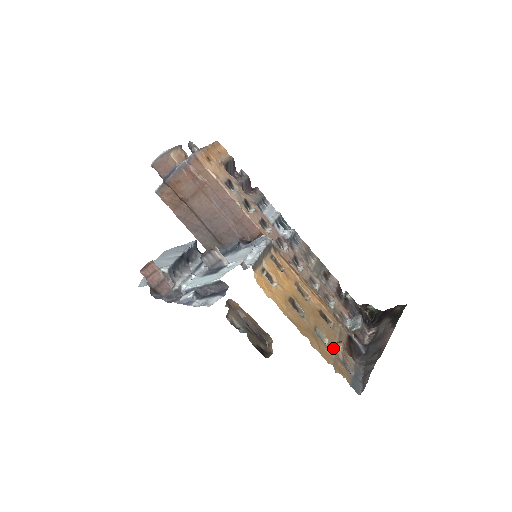
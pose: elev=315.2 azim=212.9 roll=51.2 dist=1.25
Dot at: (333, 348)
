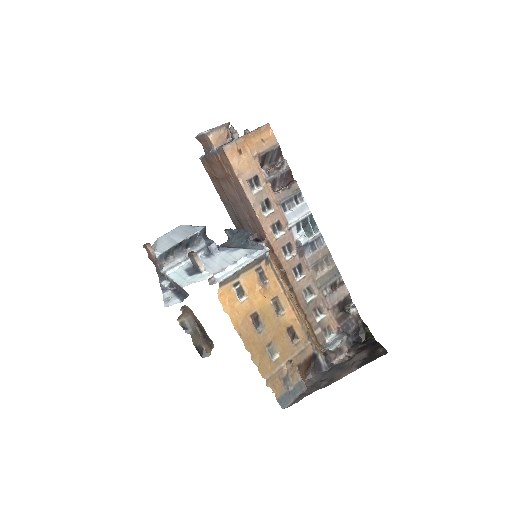
Dot at: (280, 364)
